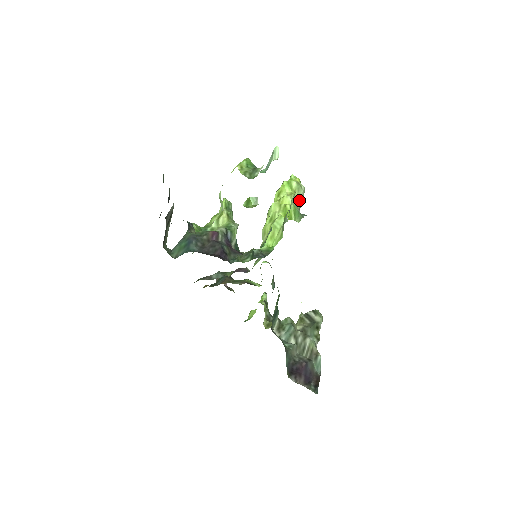
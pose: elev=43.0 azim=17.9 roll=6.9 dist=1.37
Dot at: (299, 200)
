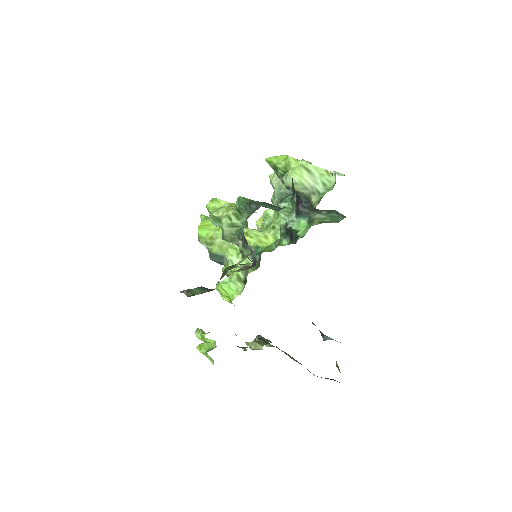
Dot at: occluded
